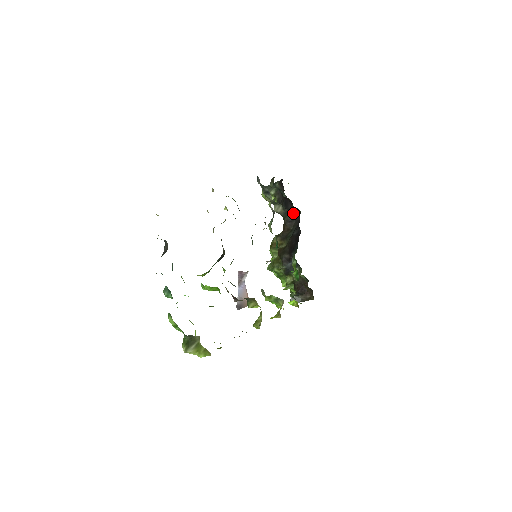
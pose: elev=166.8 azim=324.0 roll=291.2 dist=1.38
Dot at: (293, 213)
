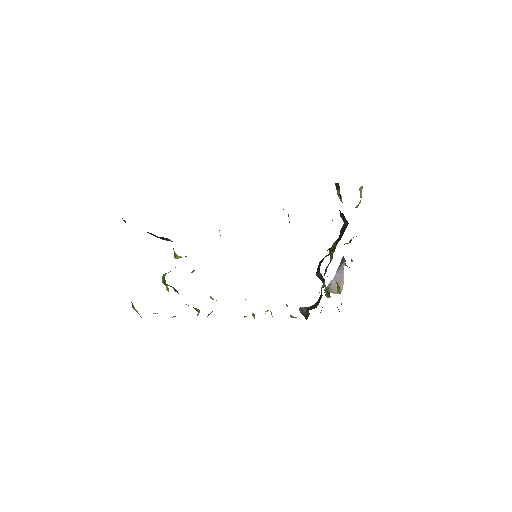
Dot at: (346, 222)
